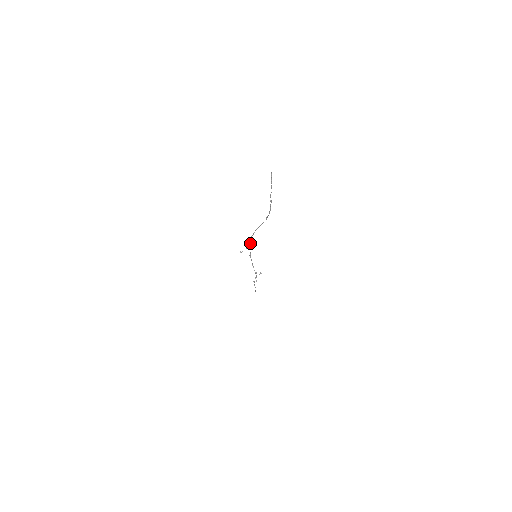
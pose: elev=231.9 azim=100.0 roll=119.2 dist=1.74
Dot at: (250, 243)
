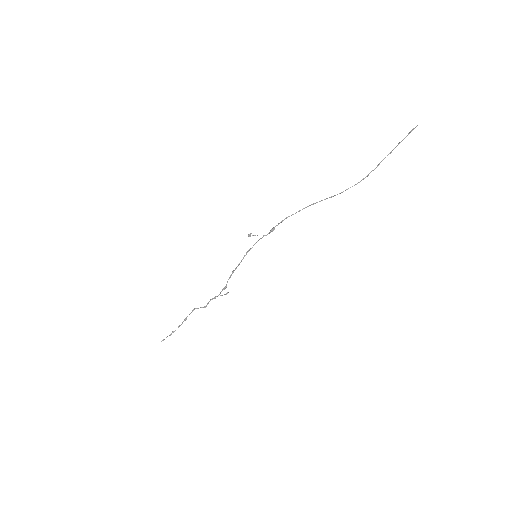
Dot at: (273, 228)
